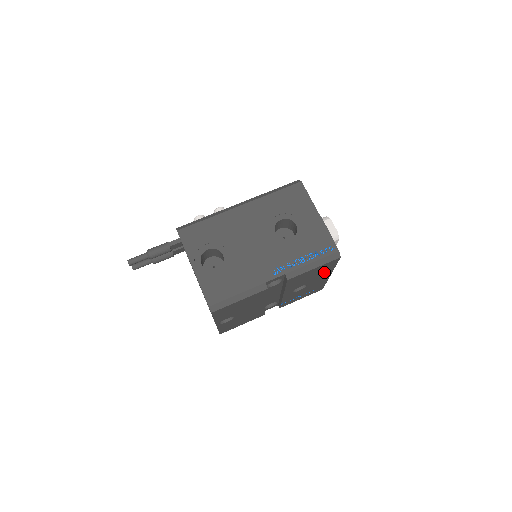
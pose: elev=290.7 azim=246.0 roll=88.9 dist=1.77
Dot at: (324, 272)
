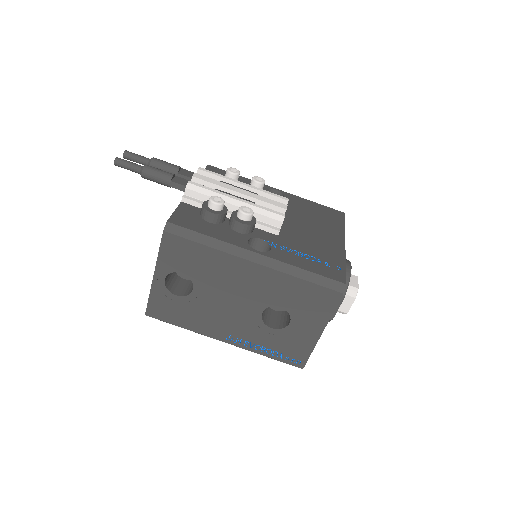
Dot at: occluded
